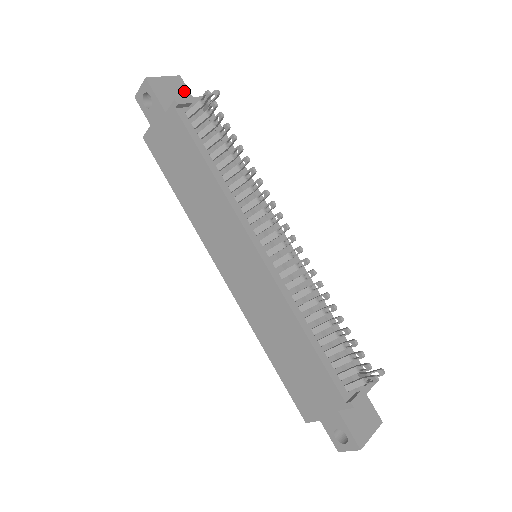
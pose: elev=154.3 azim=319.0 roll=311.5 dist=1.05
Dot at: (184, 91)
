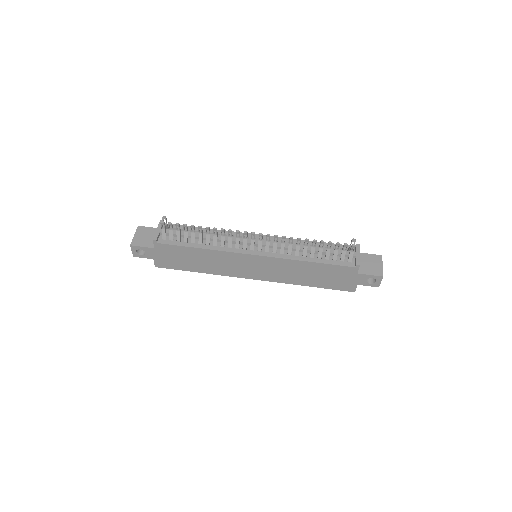
Dot at: (148, 230)
